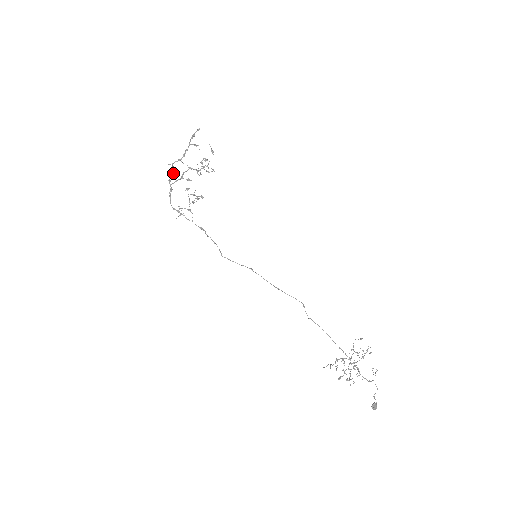
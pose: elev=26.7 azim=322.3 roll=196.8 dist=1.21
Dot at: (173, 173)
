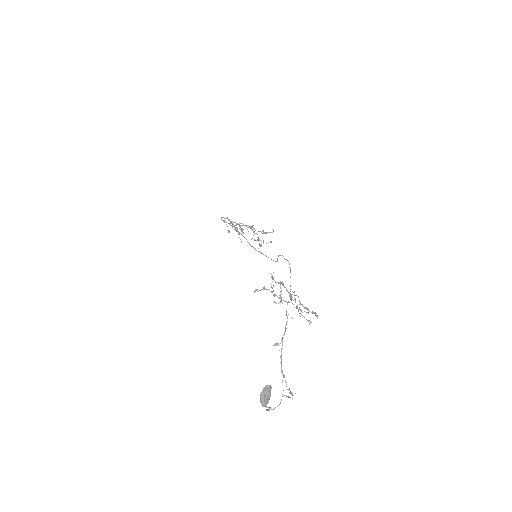
Dot at: (236, 225)
